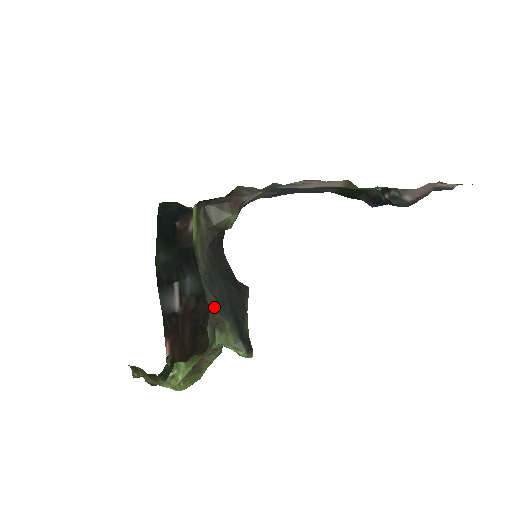
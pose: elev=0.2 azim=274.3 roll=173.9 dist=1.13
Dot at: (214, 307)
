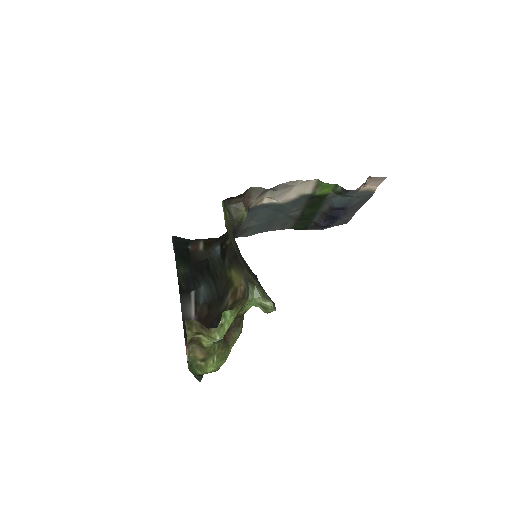
Dot at: (245, 268)
